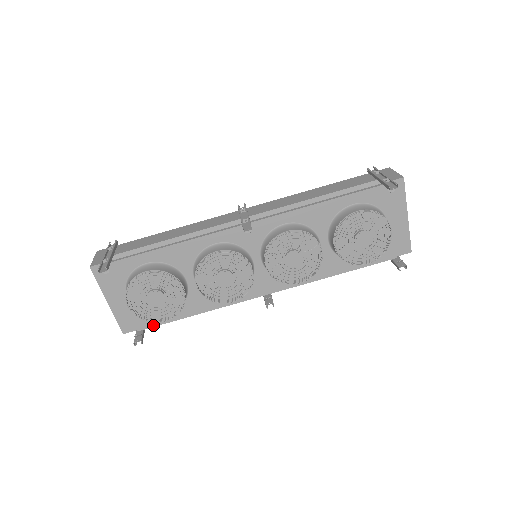
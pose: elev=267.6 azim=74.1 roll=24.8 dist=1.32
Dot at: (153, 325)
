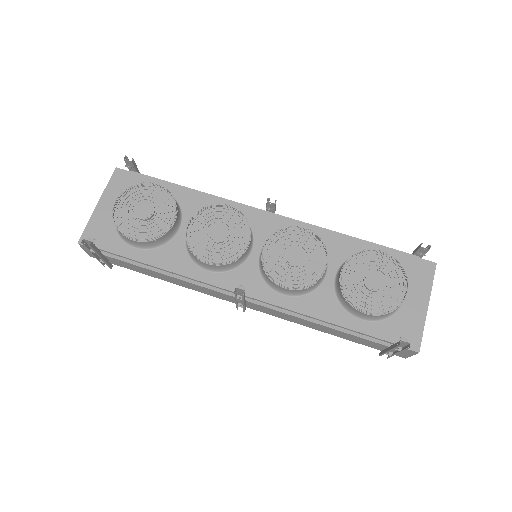
Dot at: (112, 250)
